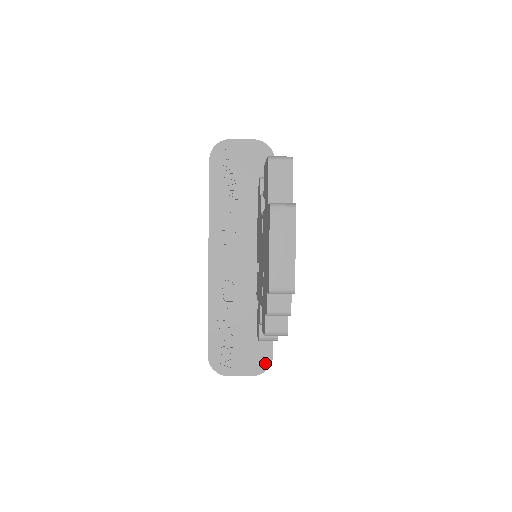
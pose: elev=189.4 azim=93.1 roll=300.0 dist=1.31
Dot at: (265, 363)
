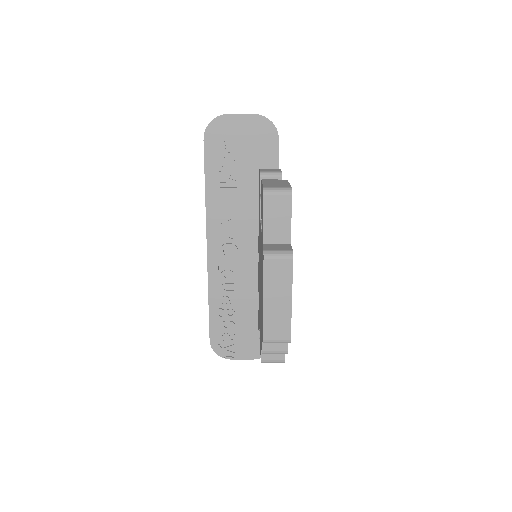
Dot at: occluded
